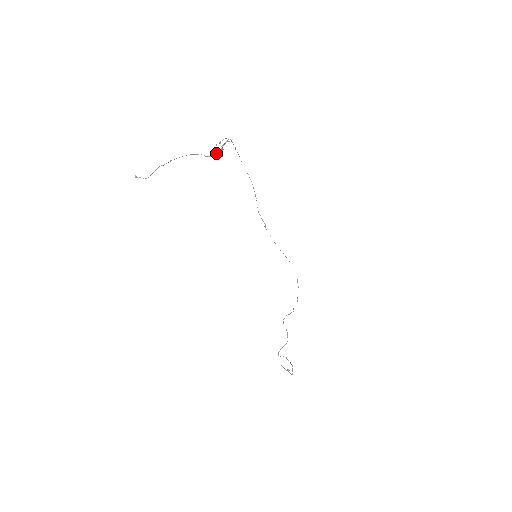
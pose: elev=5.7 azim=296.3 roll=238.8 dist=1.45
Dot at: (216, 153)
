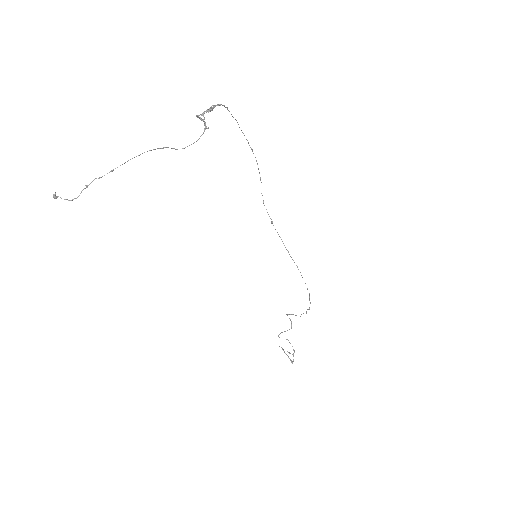
Dot at: (200, 117)
